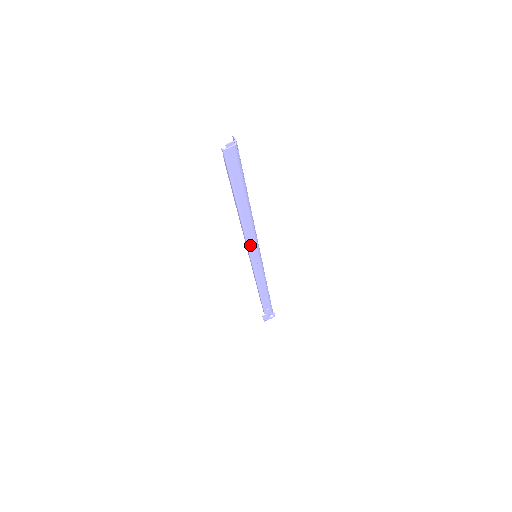
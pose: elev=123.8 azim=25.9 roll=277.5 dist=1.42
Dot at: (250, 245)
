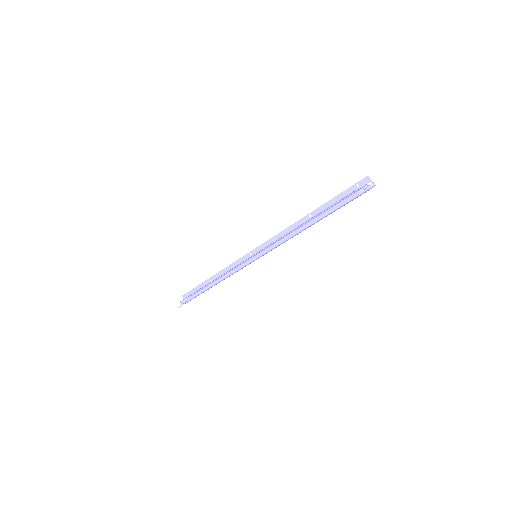
Dot at: occluded
